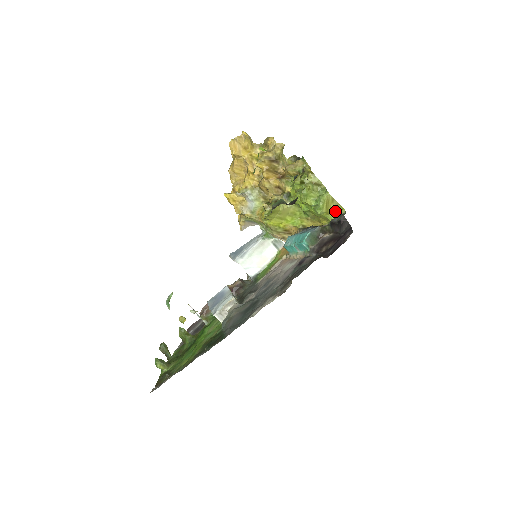
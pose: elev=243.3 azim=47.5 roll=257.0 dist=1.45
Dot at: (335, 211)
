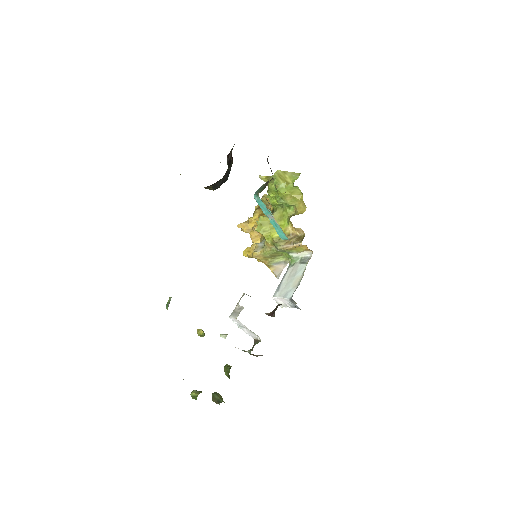
Dot at: (294, 178)
